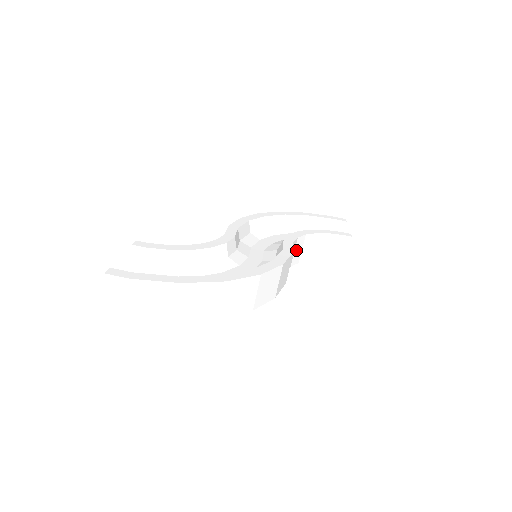
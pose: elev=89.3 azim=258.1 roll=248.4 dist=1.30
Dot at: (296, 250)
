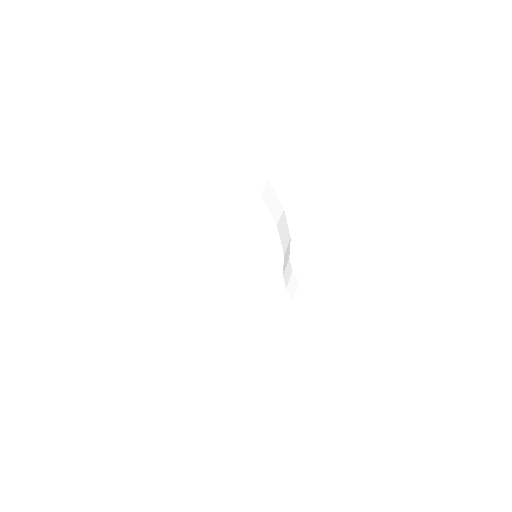
Dot at: (291, 282)
